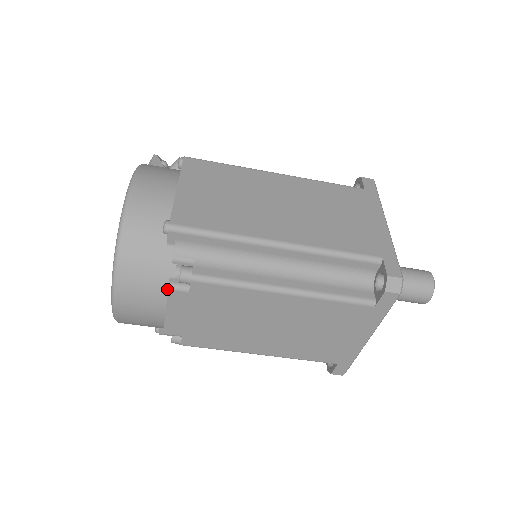
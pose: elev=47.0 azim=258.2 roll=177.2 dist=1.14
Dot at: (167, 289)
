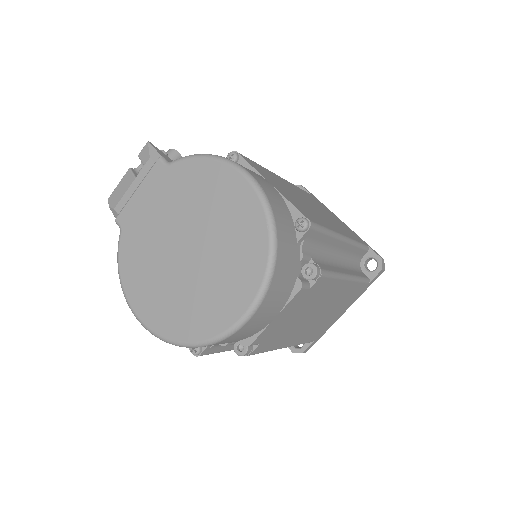
Dot at: (292, 290)
